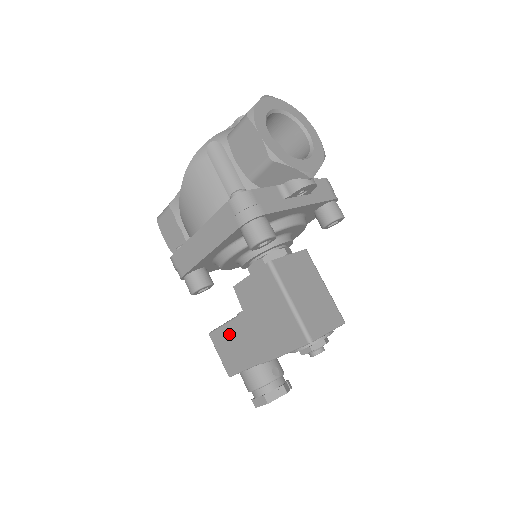
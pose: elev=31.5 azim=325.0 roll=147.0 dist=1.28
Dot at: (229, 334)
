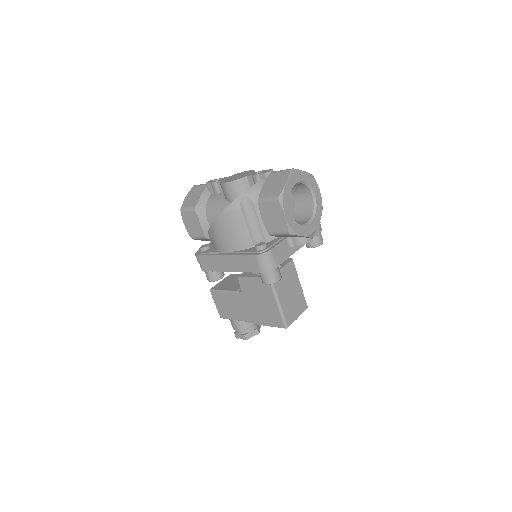
Dot at: (227, 298)
